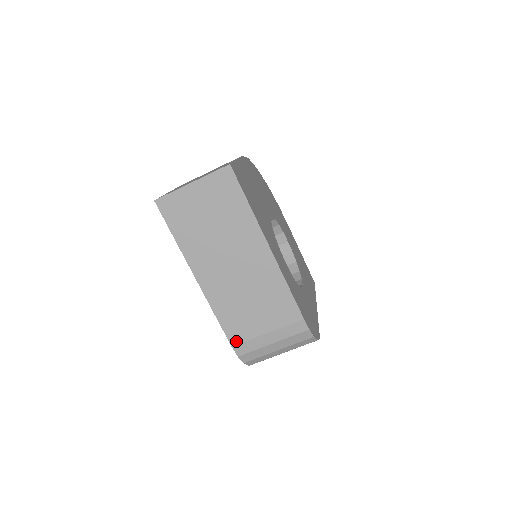
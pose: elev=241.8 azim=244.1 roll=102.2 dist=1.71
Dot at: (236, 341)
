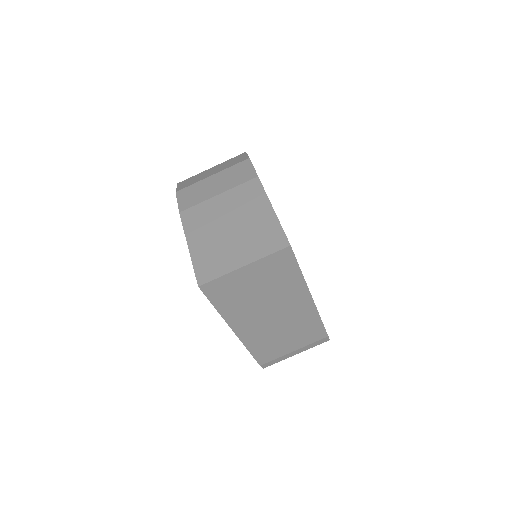
Dot at: (265, 362)
